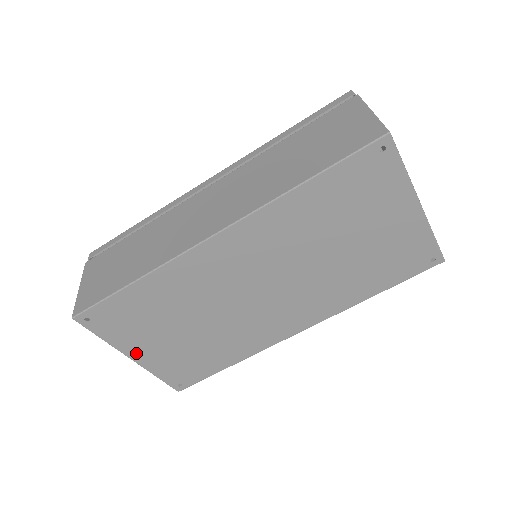
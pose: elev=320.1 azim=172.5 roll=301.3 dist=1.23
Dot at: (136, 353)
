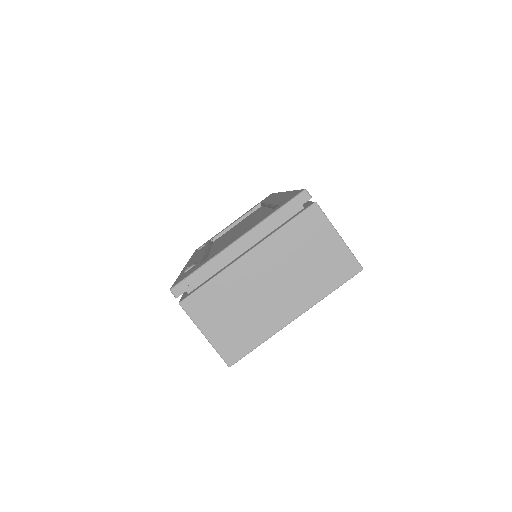
Dot at: occluded
